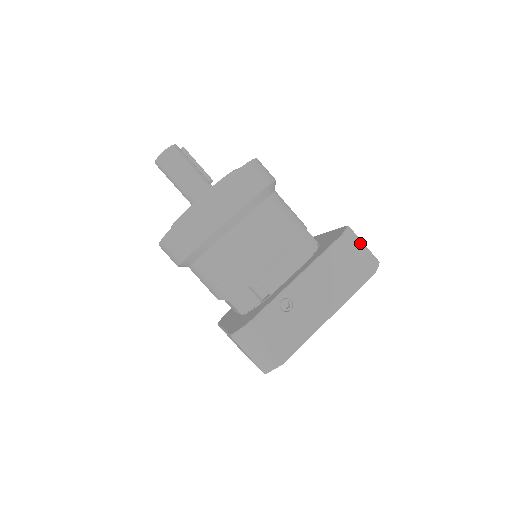
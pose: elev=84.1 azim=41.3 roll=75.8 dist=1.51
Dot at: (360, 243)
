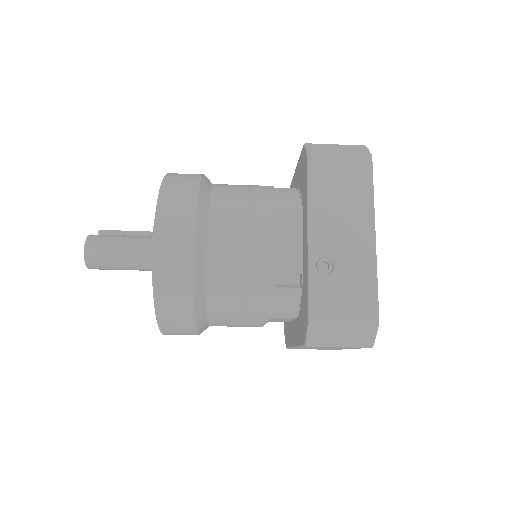
Dot at: (330, 147)
